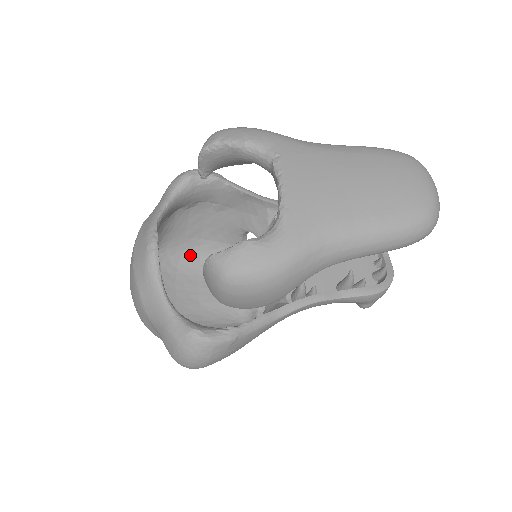
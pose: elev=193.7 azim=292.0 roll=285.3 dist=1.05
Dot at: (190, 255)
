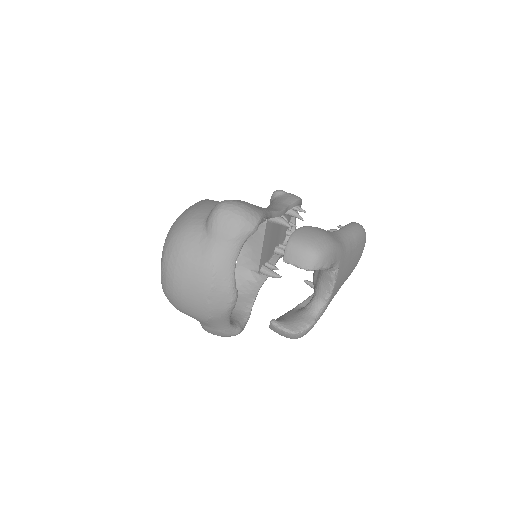
Dot at: occluded
